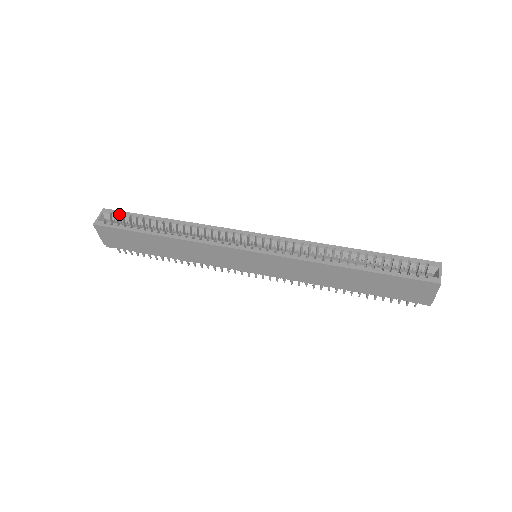
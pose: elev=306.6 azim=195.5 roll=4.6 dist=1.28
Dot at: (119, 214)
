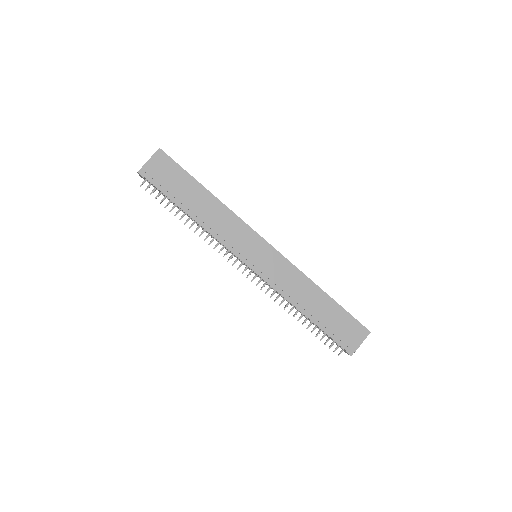
Dot at: occluded
